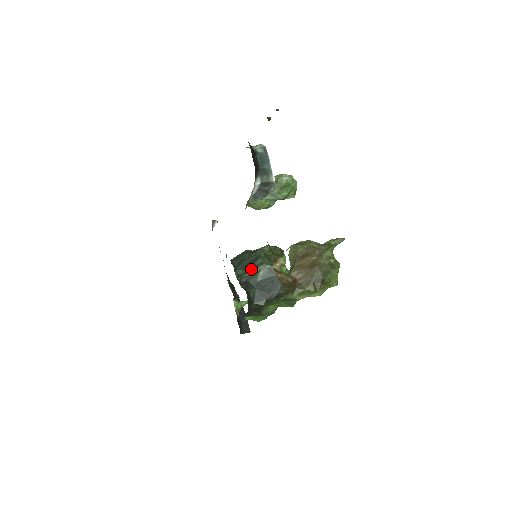
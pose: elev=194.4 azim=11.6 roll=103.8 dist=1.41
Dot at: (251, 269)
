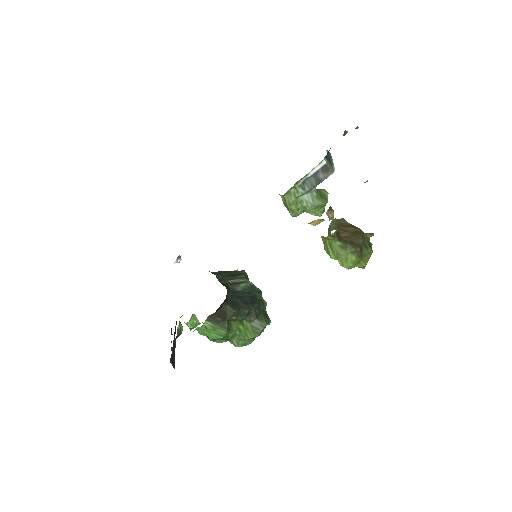
Dot at: (232, 278)
